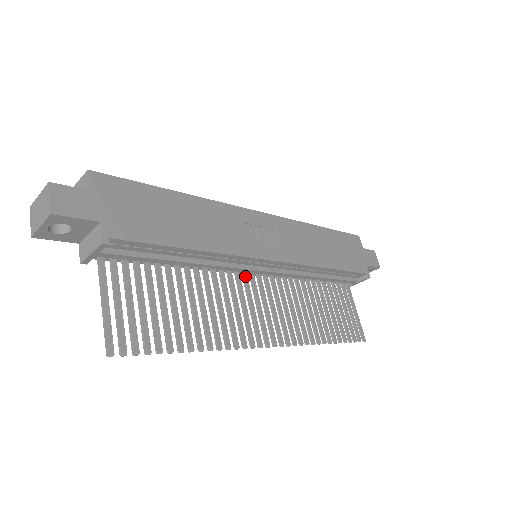
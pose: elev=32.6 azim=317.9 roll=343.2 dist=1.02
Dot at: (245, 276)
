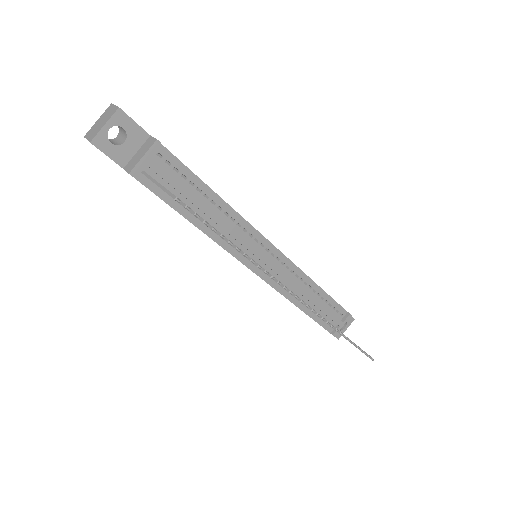
Dot at: occluded
